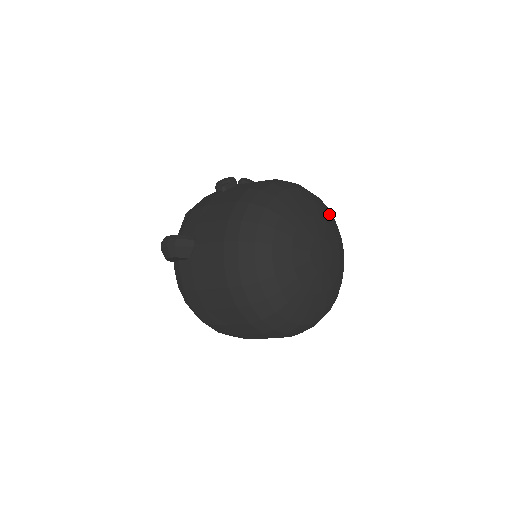
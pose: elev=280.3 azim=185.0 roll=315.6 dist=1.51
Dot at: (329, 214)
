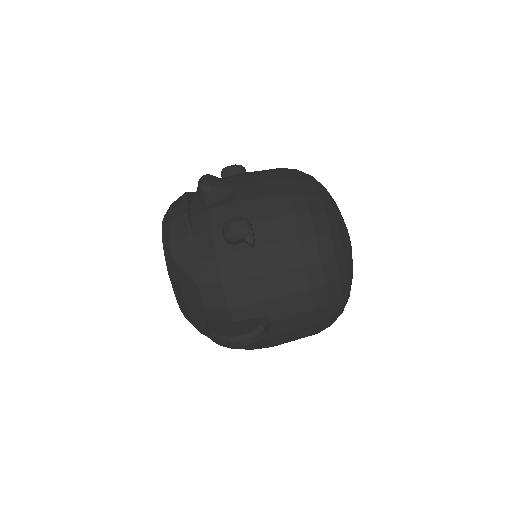
Dot at: occluded
